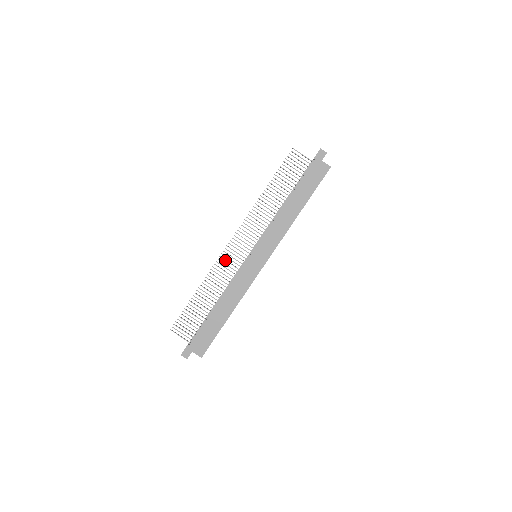
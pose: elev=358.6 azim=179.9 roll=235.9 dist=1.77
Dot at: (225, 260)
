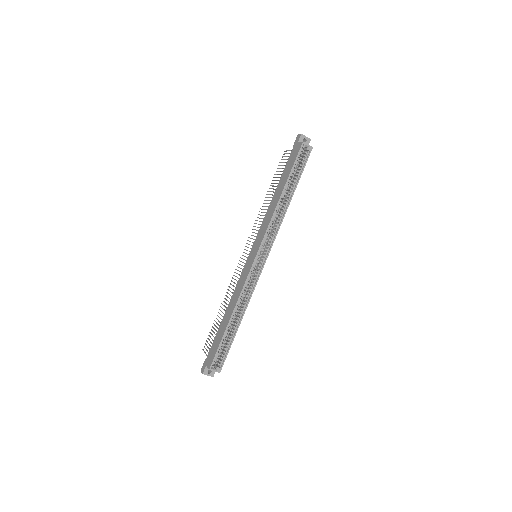
Dot at: (238, 270)
